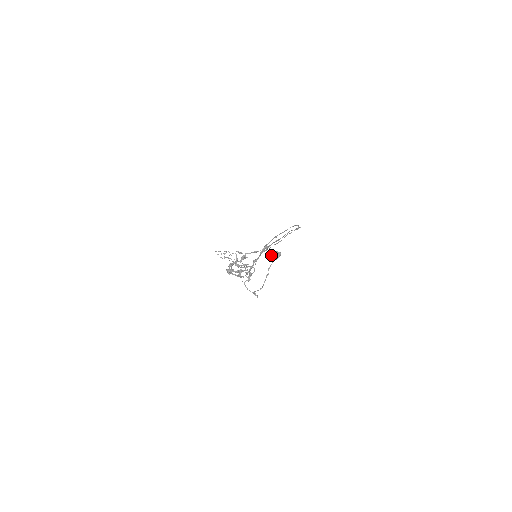
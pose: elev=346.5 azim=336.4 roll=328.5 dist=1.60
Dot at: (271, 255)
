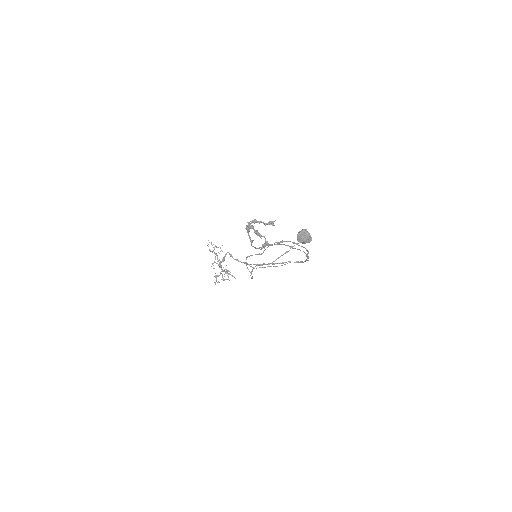
Dot at: (303, 234)
